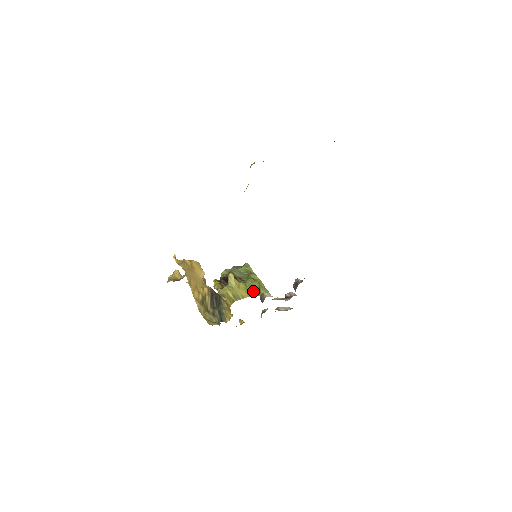
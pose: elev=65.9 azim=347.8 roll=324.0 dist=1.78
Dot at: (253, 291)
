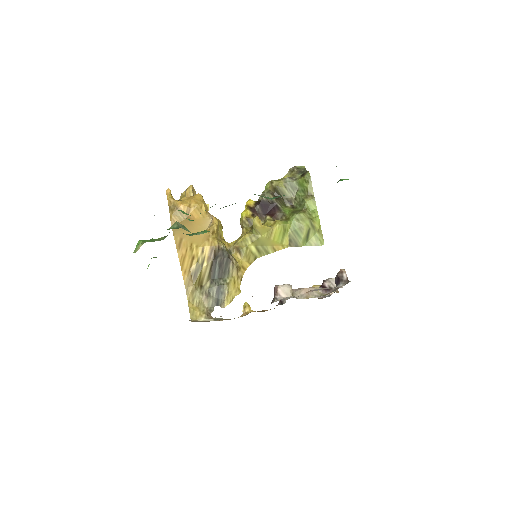
Dot at: (295, 238)
